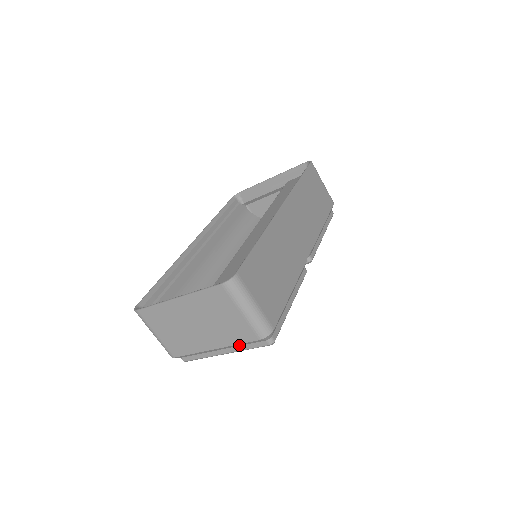
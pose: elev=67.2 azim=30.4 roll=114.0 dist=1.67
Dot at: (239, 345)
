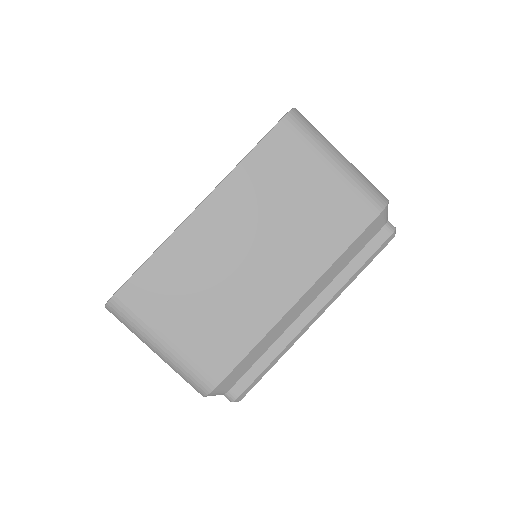
Dot at: (340, 268)
